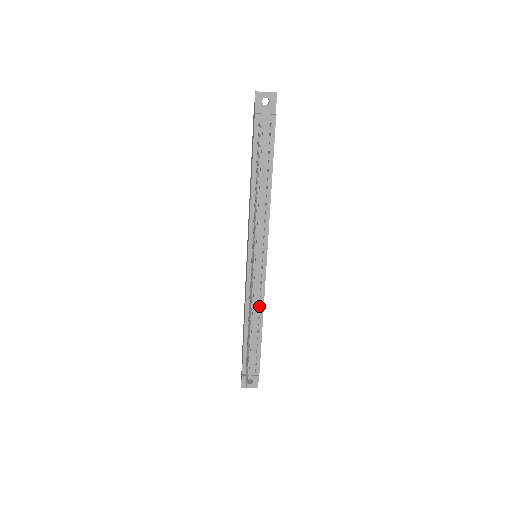
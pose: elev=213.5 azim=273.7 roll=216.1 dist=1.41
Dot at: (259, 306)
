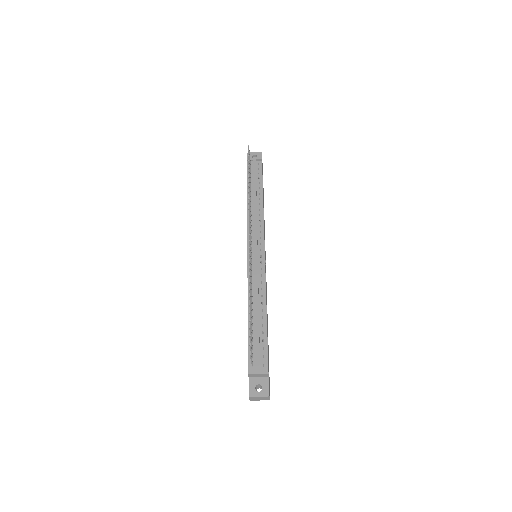
Dot at: (261, 291)
